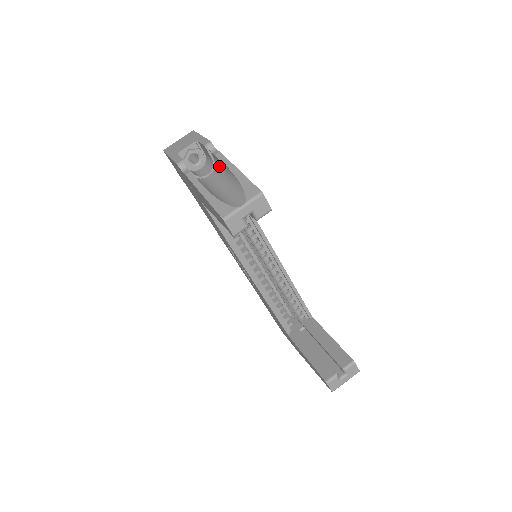
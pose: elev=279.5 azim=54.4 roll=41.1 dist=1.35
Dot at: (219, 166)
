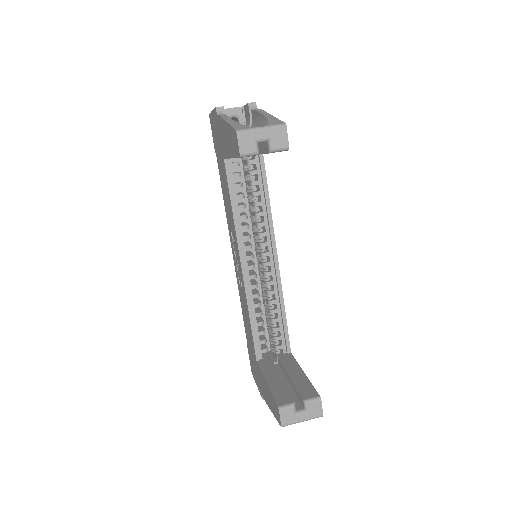
Dot at: (254, 123)
